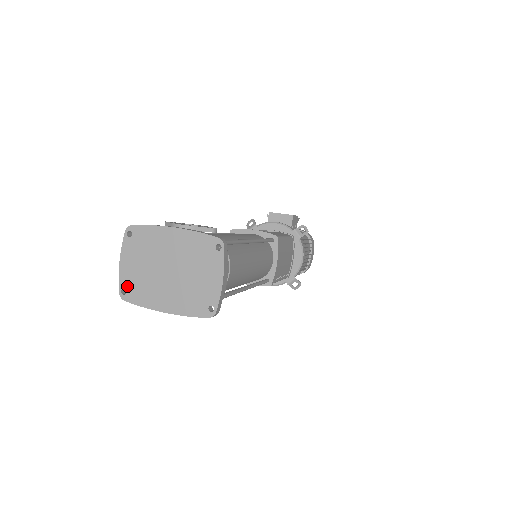
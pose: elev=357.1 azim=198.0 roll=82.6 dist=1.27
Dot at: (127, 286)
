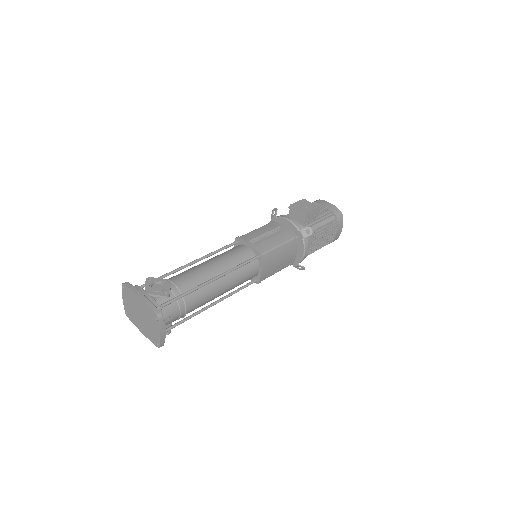
Dot at: (127, 311)
